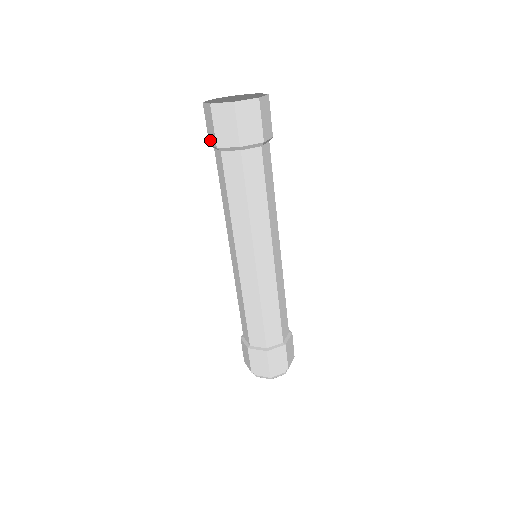
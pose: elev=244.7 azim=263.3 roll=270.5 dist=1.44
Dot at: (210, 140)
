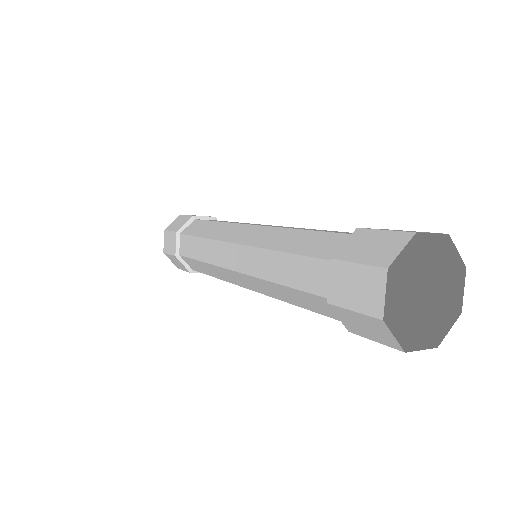
Dot at: (336, 271)
